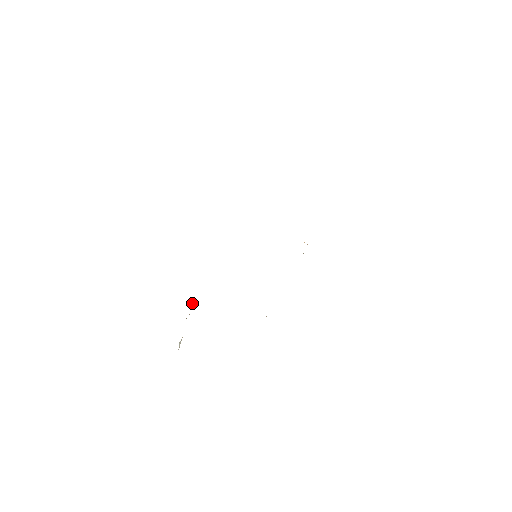
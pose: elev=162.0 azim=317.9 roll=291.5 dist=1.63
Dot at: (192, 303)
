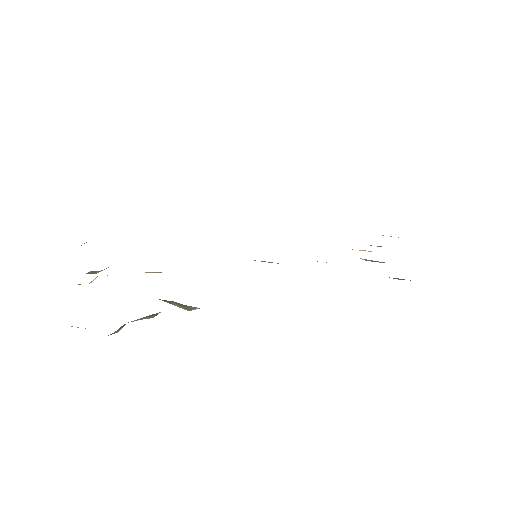
Dot at: occluded
